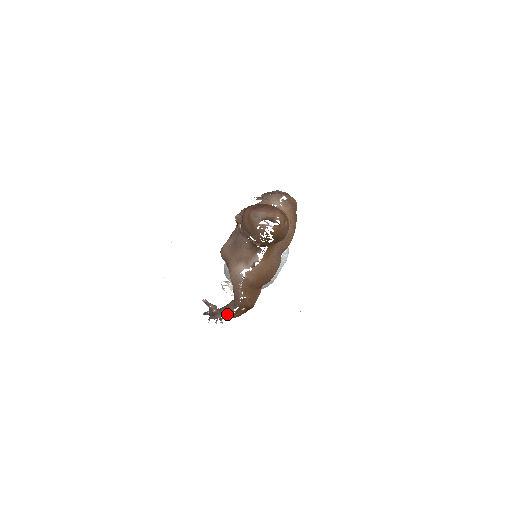
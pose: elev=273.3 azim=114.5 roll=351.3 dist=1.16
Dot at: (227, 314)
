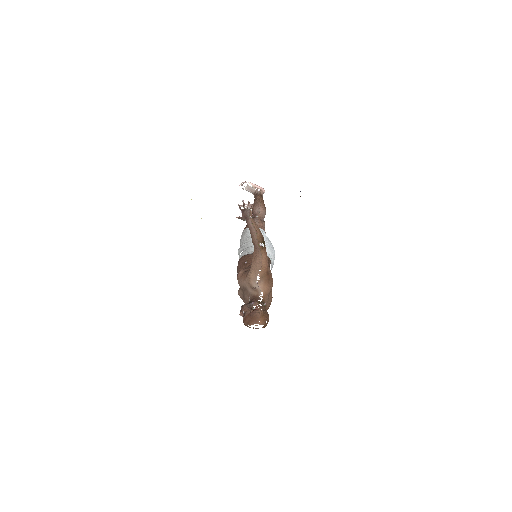
Dot at: occluded
